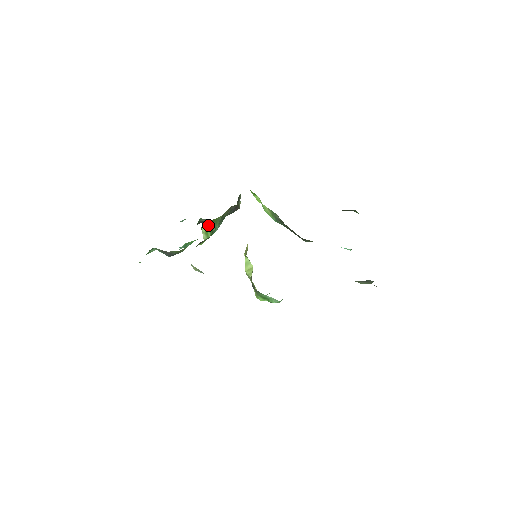
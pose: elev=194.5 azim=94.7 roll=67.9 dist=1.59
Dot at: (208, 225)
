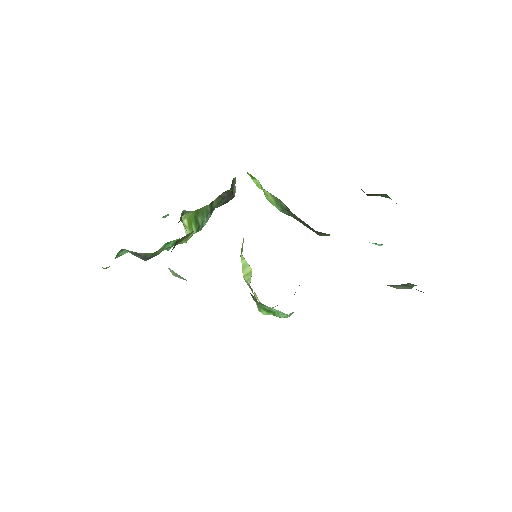
Dot at: (192, 217)
